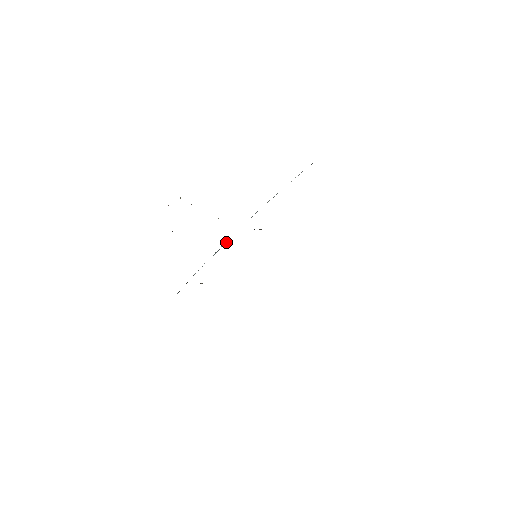
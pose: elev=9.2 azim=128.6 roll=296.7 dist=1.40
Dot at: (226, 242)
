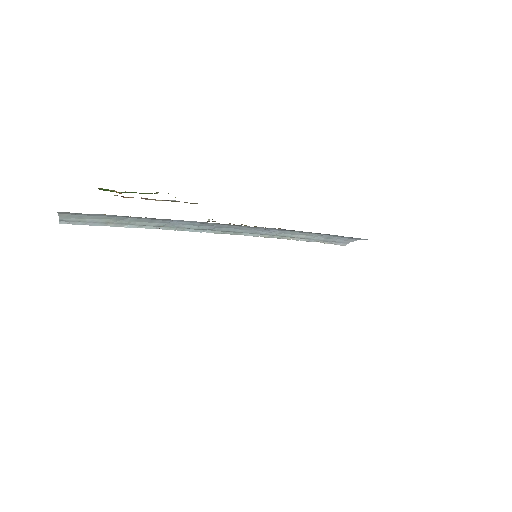
Dot at: (219, 229)
